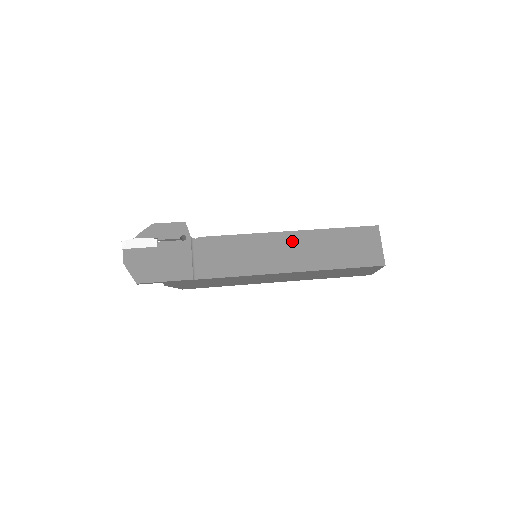
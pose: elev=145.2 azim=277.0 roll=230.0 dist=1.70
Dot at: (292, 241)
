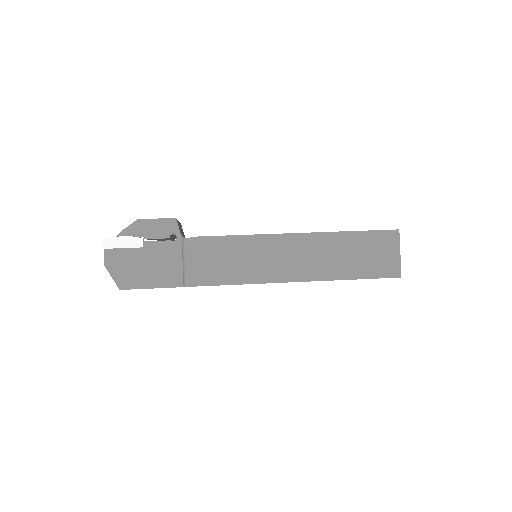
Dot at: (298, 245)
